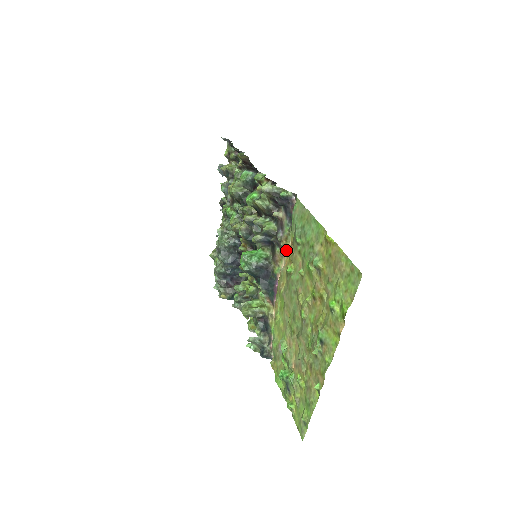
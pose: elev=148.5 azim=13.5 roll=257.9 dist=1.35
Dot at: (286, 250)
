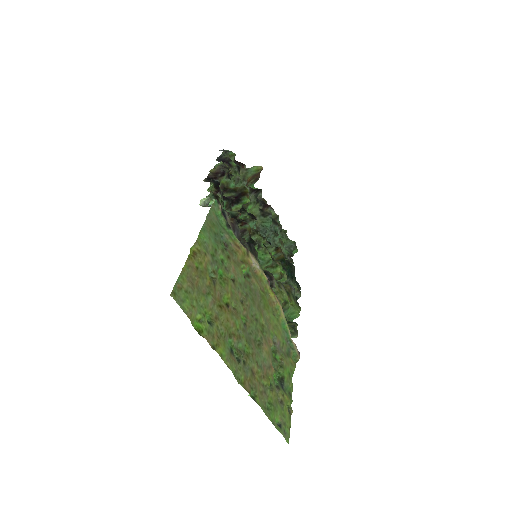
Dot at: (248, 250)
